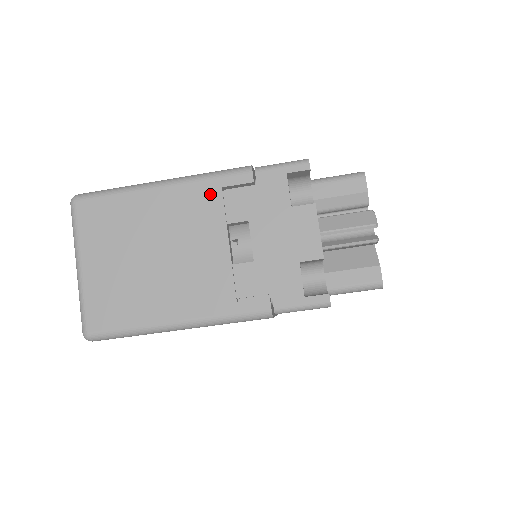
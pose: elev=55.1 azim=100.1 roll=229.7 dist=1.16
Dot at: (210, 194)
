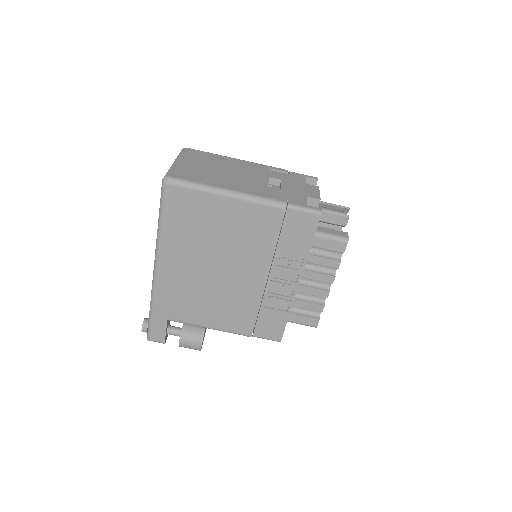
Dot at: (263, 168)
